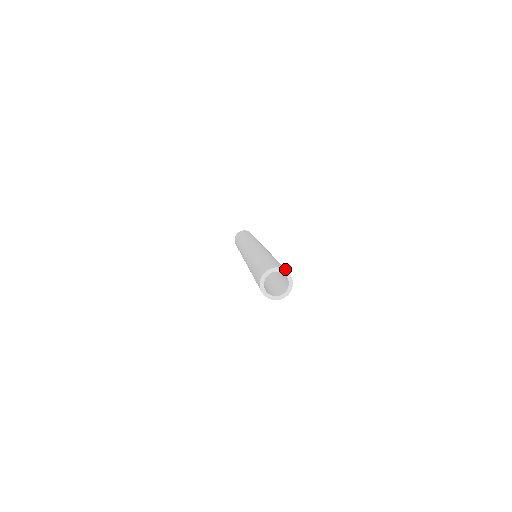
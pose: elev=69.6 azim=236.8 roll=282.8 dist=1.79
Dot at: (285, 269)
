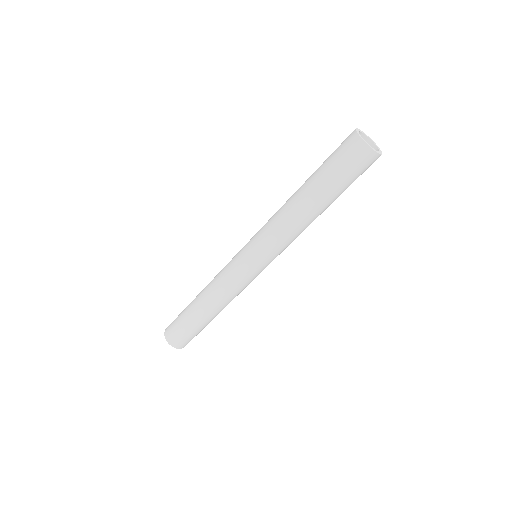
Dot at: occluded
